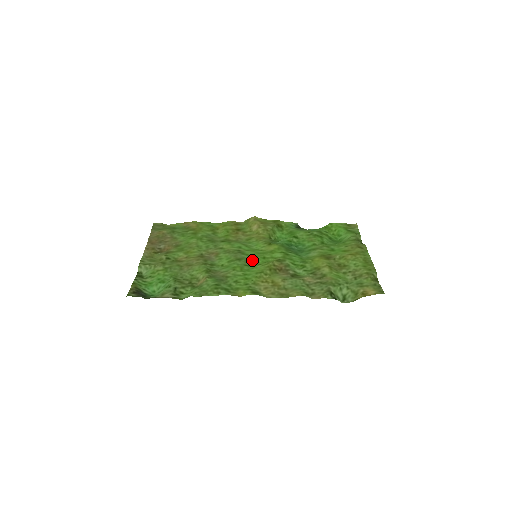
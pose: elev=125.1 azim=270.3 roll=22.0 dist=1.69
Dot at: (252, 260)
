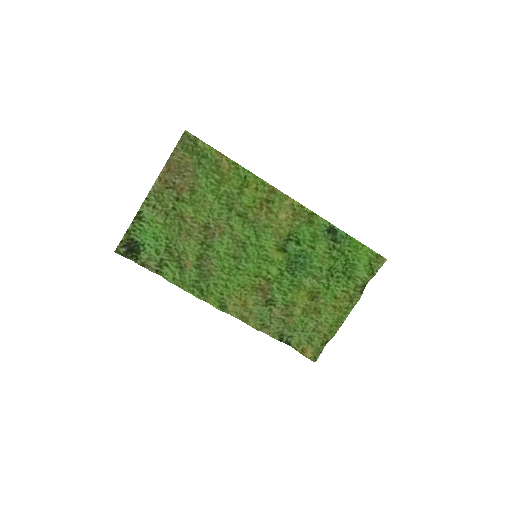
Dot at: (247, 264)
